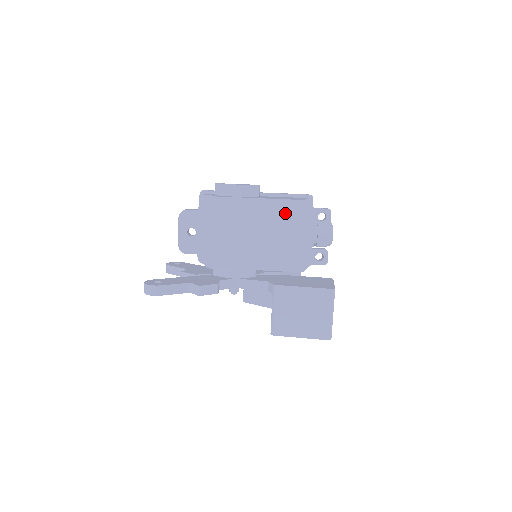
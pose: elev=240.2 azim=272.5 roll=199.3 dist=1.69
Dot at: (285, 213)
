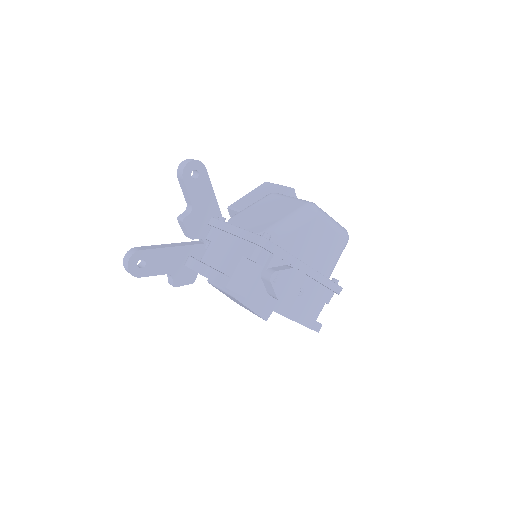
Dot at: occluded
